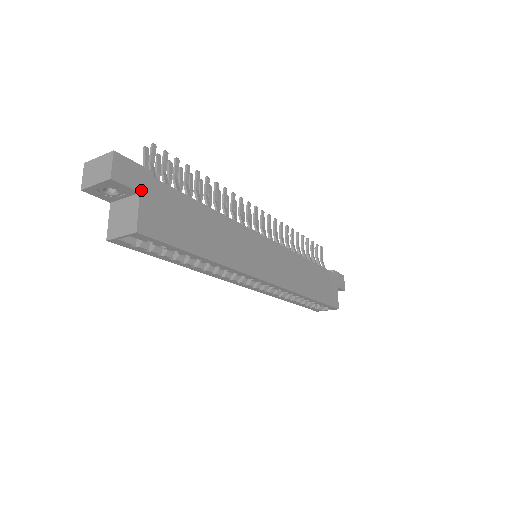
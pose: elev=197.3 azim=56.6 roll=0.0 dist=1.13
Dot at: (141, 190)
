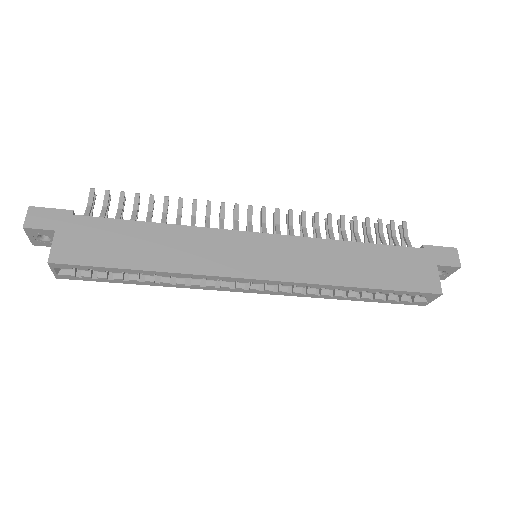
Dot at: (57, 228)
